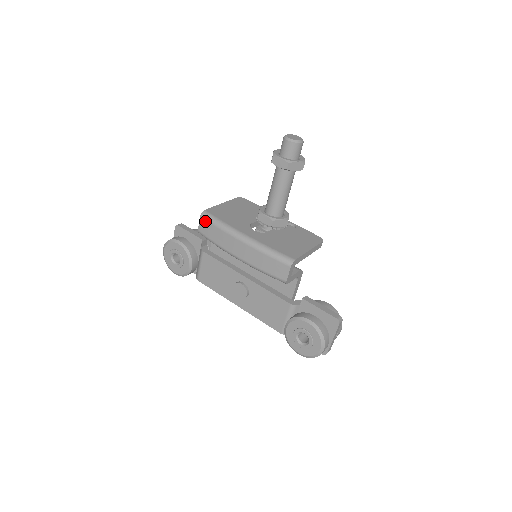
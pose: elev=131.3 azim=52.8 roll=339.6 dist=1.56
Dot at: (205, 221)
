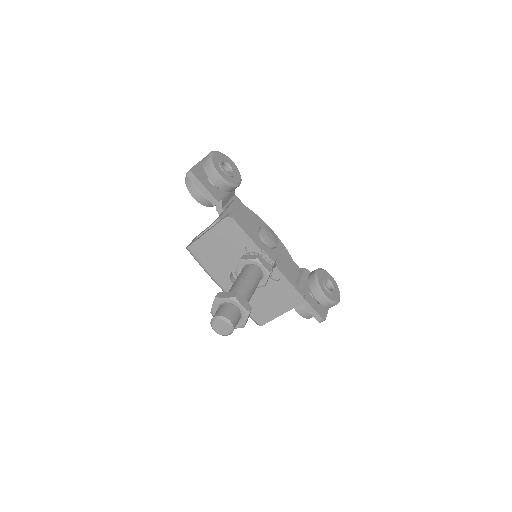
Dot at: occluded
